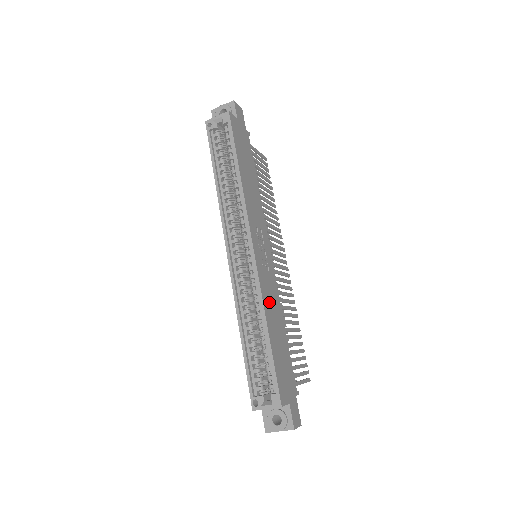
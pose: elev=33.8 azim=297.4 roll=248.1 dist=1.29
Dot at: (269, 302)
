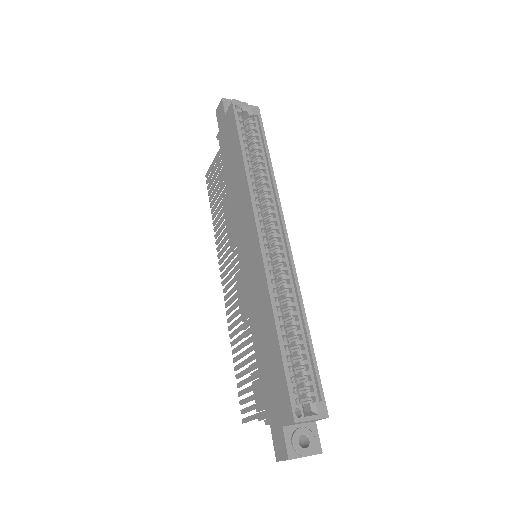
Dot at: occluded
